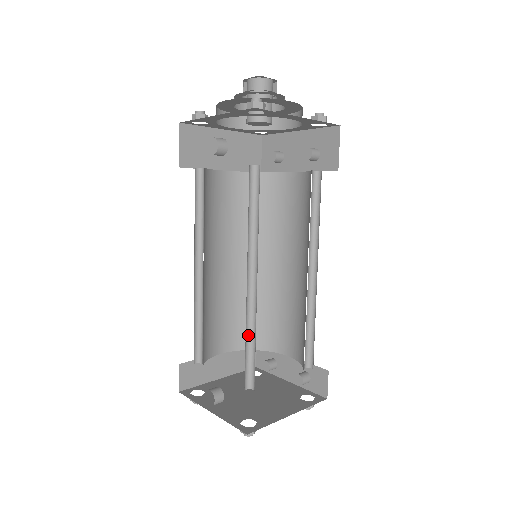
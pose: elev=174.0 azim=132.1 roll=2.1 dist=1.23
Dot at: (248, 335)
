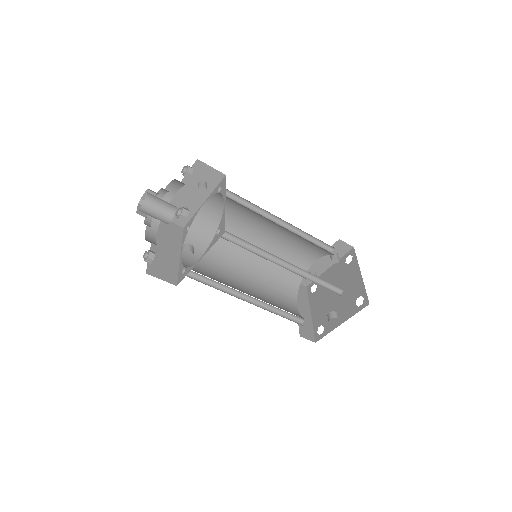
Dot at: (313, 281)
